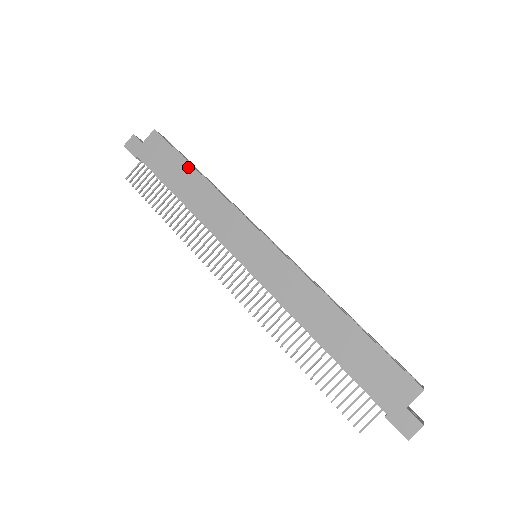
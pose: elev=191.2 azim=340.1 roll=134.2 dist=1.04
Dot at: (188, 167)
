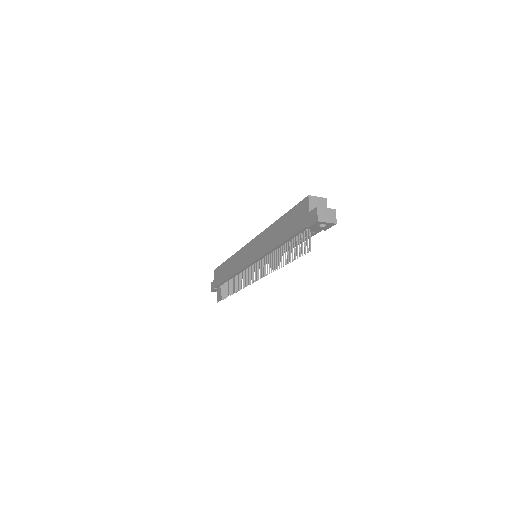
Dot at: (224, 264)
